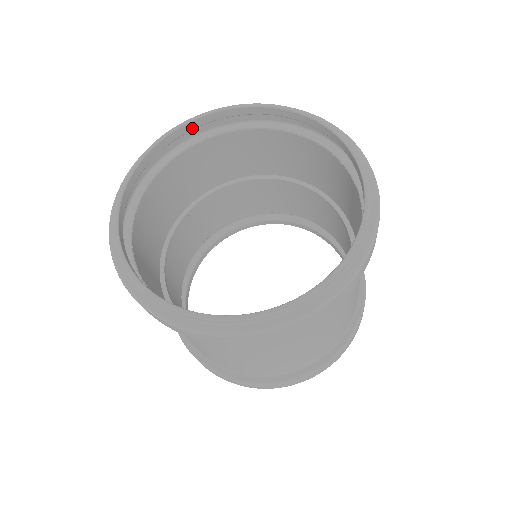
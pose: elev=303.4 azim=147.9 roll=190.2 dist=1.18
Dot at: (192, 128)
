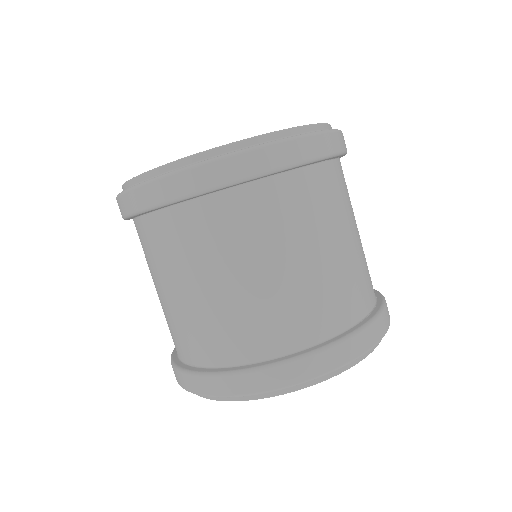
Dot at: occluded
